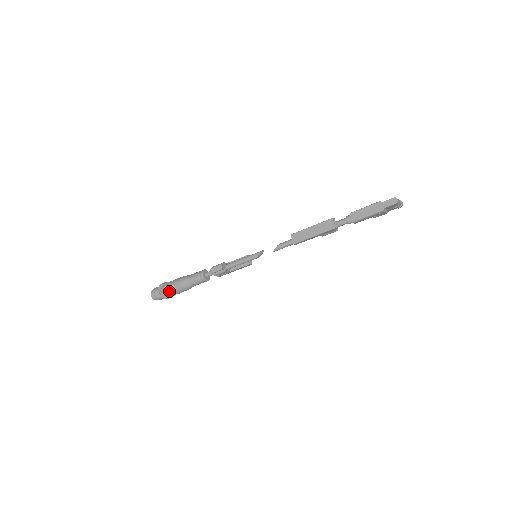
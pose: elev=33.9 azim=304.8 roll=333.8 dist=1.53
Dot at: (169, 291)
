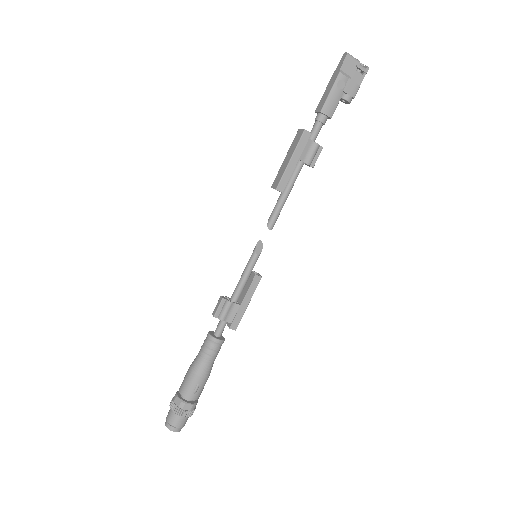
Dot at: (180, 394)
